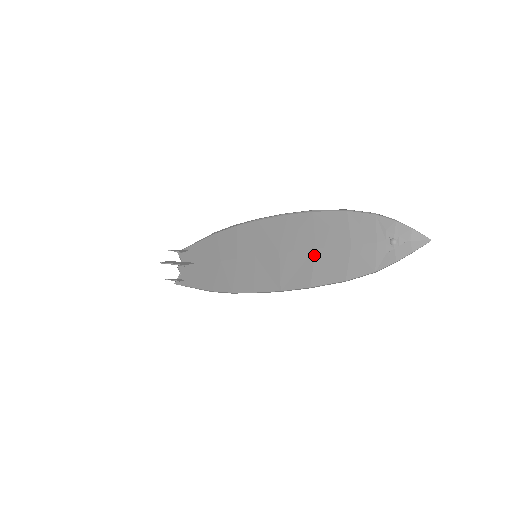
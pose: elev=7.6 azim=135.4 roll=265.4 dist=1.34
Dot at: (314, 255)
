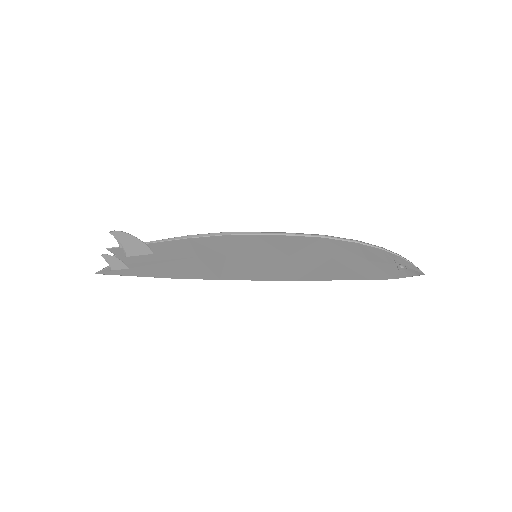
Dot at: (332, 261)
